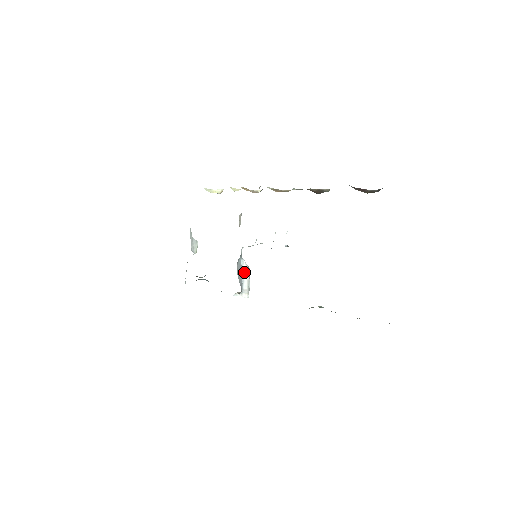
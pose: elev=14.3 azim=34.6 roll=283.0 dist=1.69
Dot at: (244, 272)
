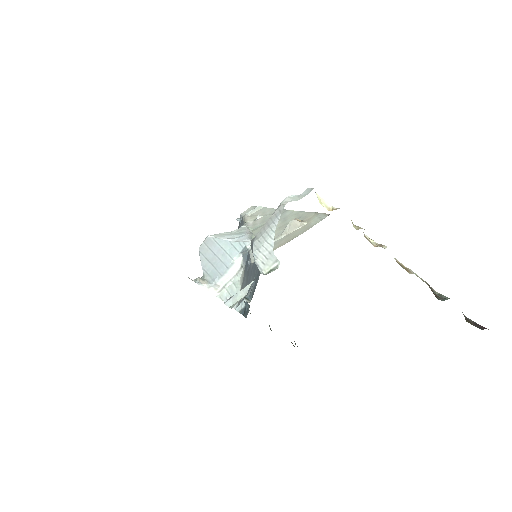
Dot at: (232, 267)
